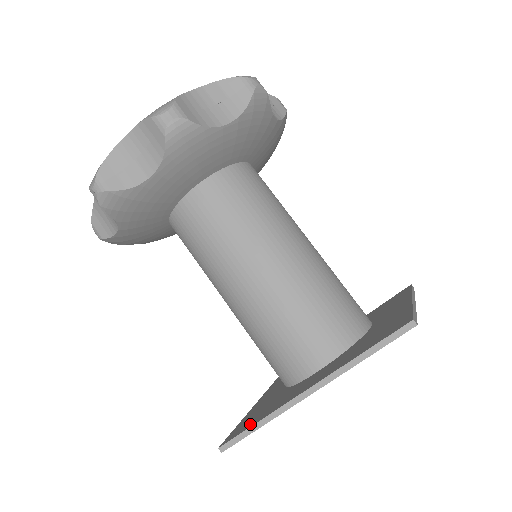
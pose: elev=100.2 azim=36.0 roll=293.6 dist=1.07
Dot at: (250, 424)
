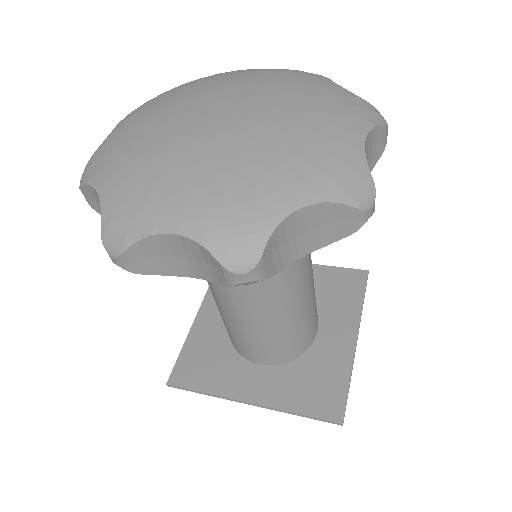
Dot at: (196, 383)
